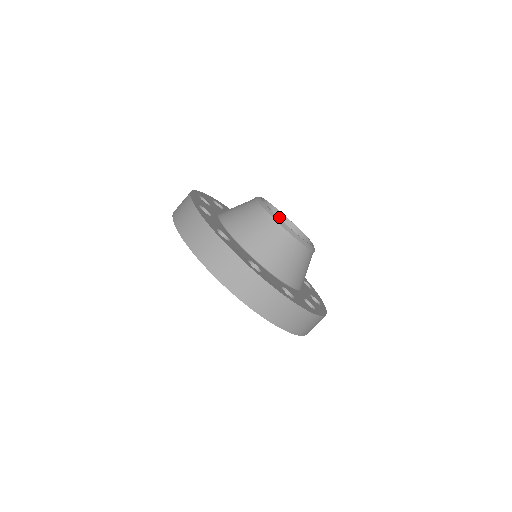
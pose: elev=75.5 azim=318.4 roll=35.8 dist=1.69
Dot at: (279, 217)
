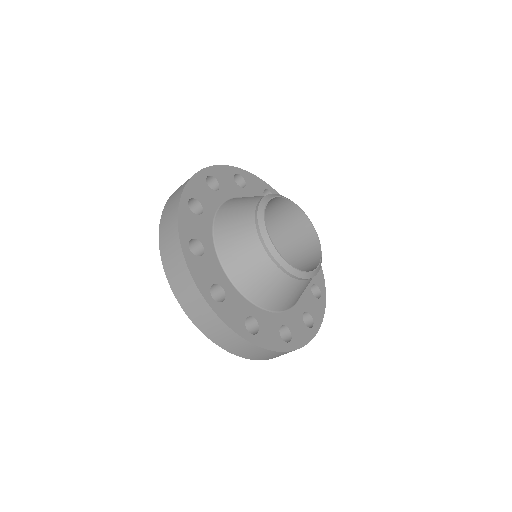
Dot at: (300, 215)
